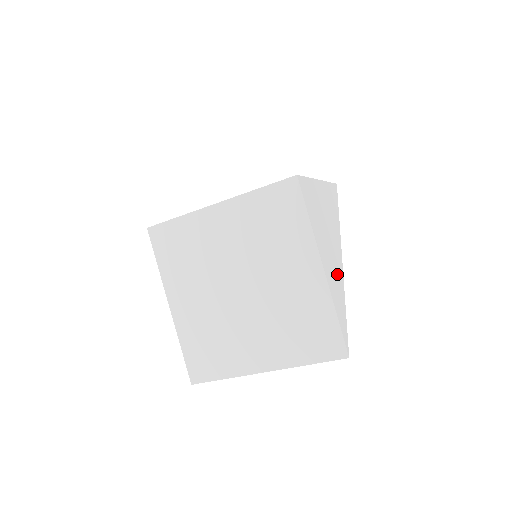
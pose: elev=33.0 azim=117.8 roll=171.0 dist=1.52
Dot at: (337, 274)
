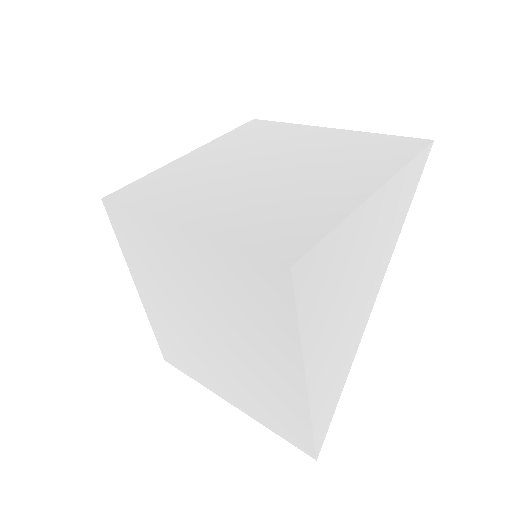
Dot at: (345, 351)
